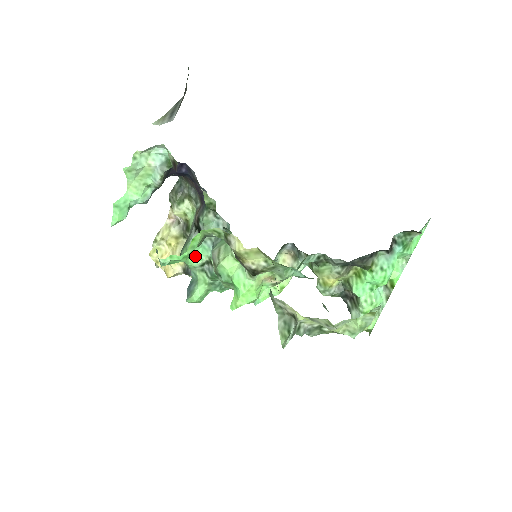
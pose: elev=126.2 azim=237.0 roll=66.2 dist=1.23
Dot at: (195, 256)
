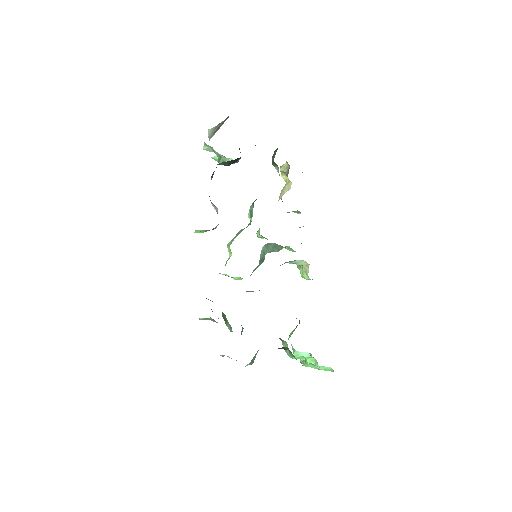
Dot at: (249, 218)
